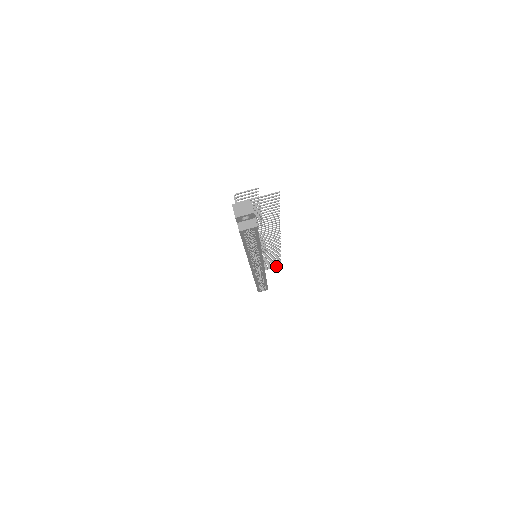
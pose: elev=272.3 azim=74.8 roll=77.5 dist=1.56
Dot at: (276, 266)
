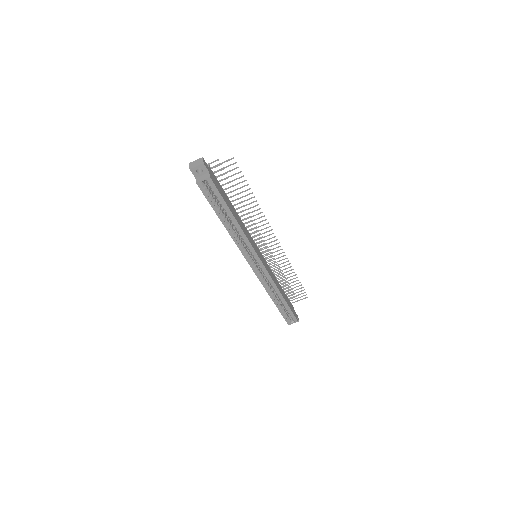
Dot at: (304, 298)
